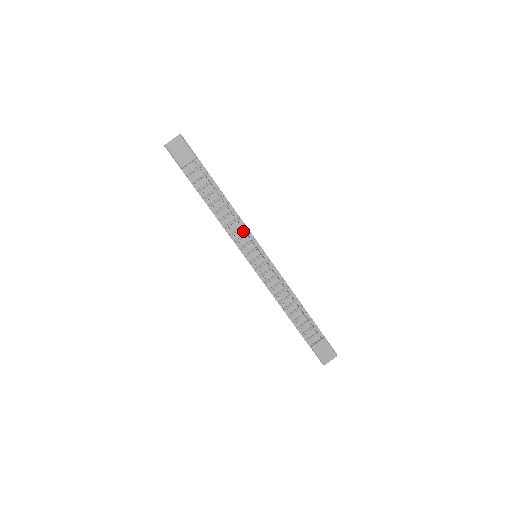
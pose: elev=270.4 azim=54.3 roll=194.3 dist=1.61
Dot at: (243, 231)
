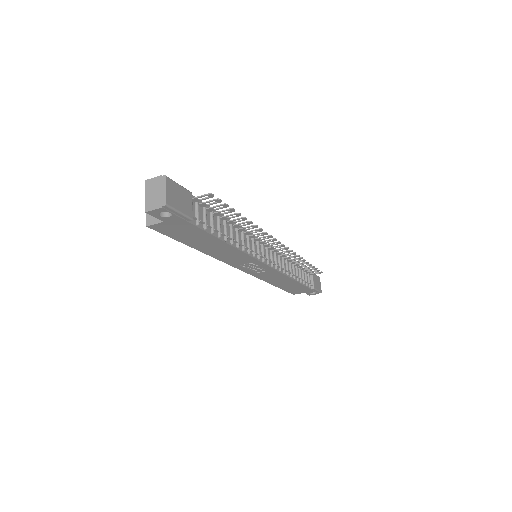
Dot at: (249, 239)
